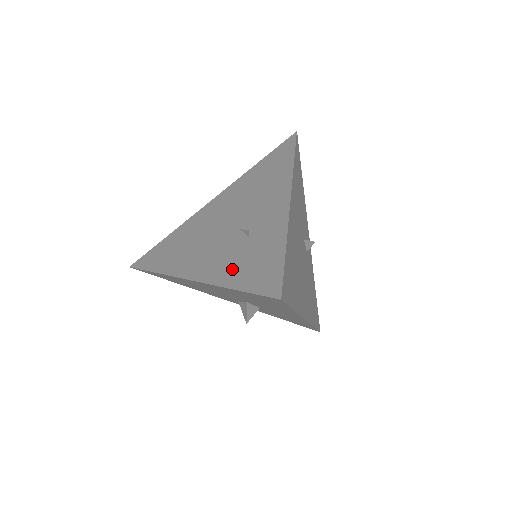
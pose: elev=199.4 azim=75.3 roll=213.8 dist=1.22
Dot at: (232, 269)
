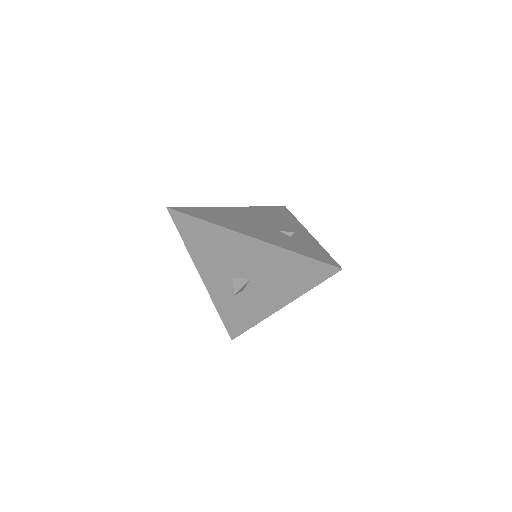
Dot at: (290, 245)
